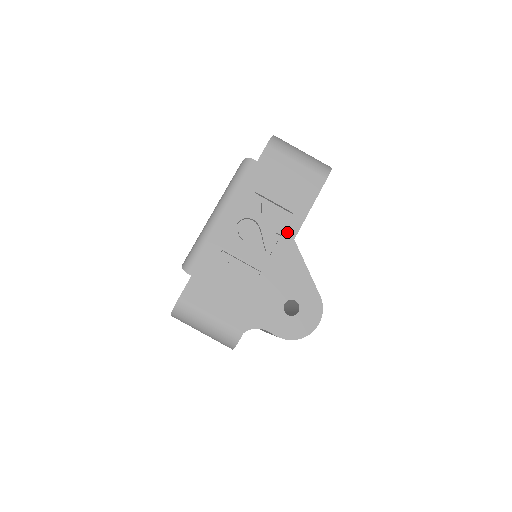
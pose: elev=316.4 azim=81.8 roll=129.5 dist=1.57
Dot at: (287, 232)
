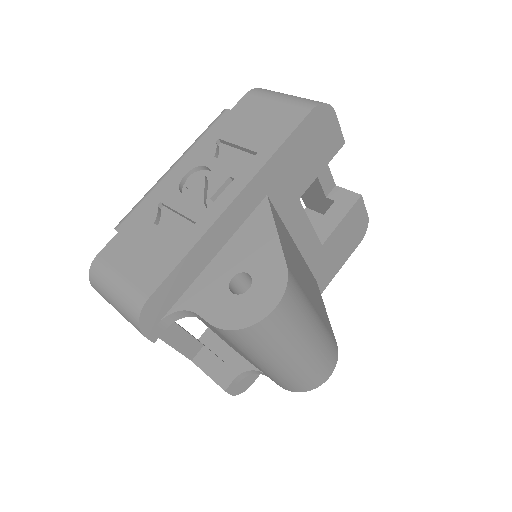
Dot at: (243, 174)
